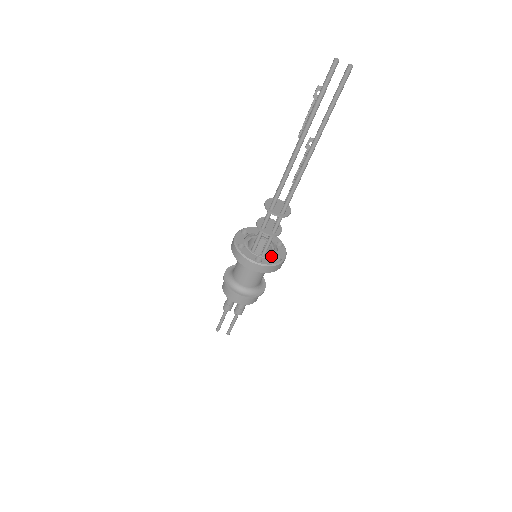
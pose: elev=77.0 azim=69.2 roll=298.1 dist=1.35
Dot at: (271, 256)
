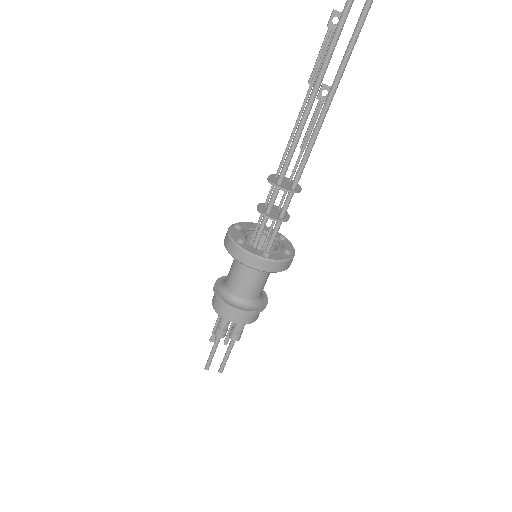
Dot at: (278, 251)
